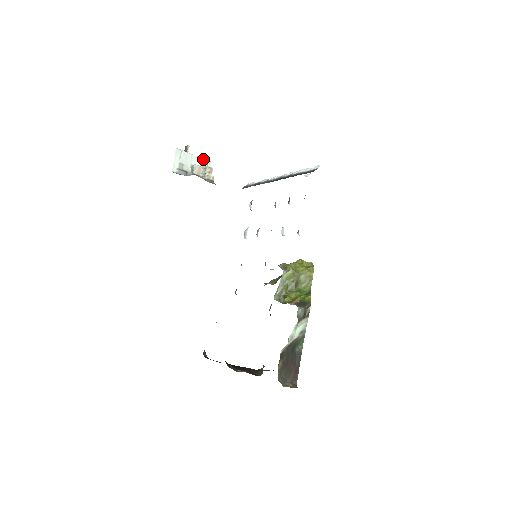
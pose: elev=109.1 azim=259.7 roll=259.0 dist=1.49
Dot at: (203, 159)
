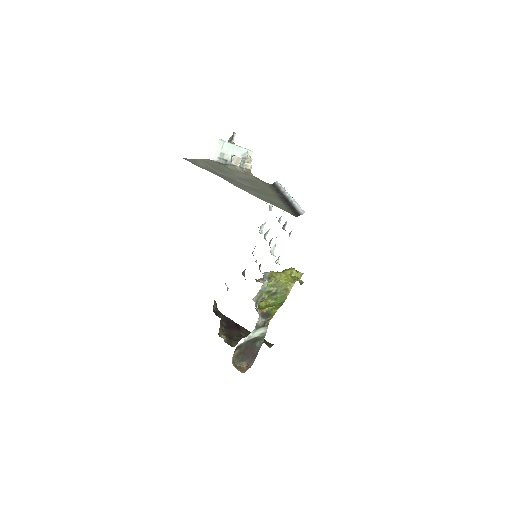
Dot at: (245, 149)
